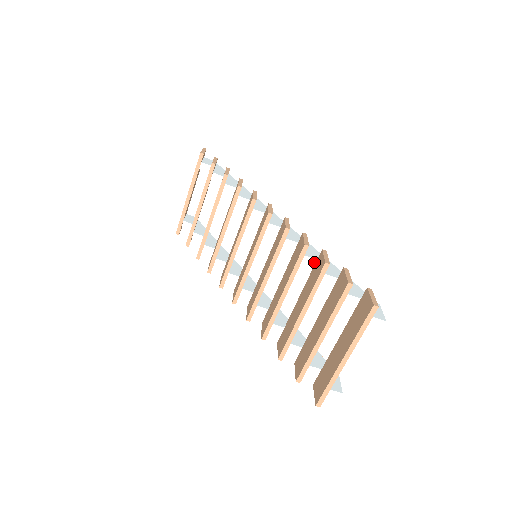
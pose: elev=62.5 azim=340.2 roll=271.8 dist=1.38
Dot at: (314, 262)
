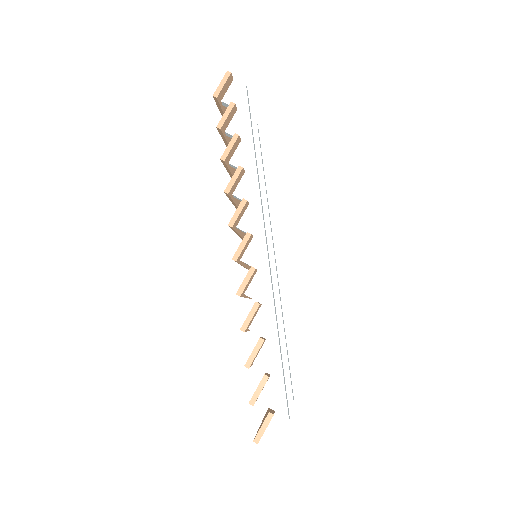
Dot at: (260, 335)
